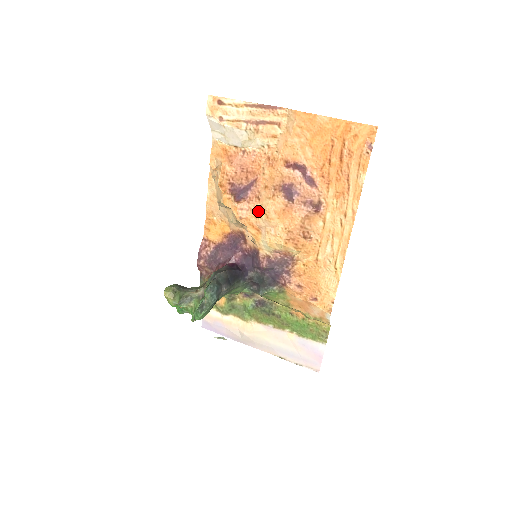
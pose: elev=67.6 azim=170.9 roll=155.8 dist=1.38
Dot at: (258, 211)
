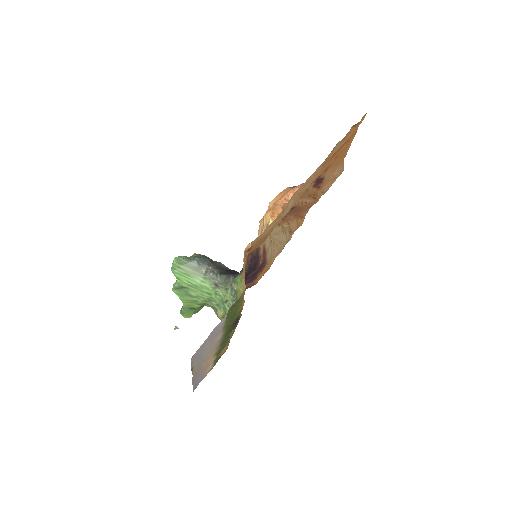
Dot at: occluded
